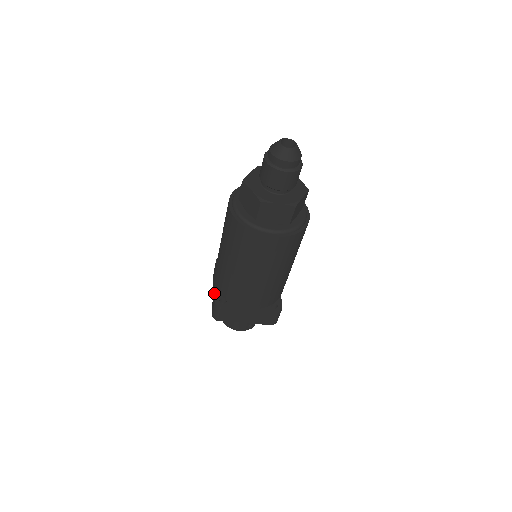
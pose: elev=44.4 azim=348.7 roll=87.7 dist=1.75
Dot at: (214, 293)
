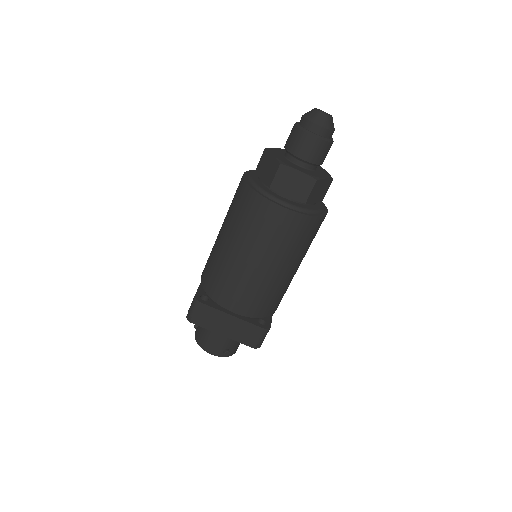
Dot at: occluded
